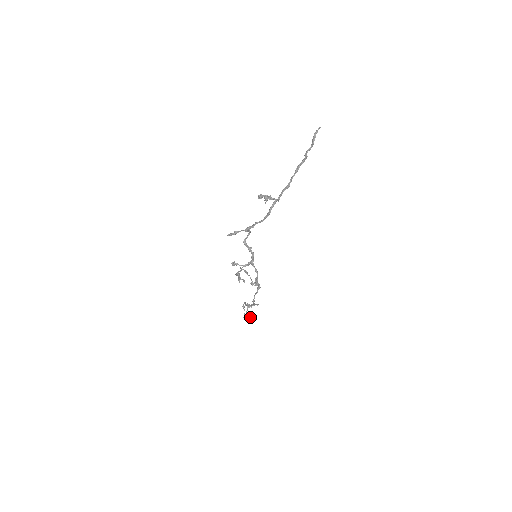
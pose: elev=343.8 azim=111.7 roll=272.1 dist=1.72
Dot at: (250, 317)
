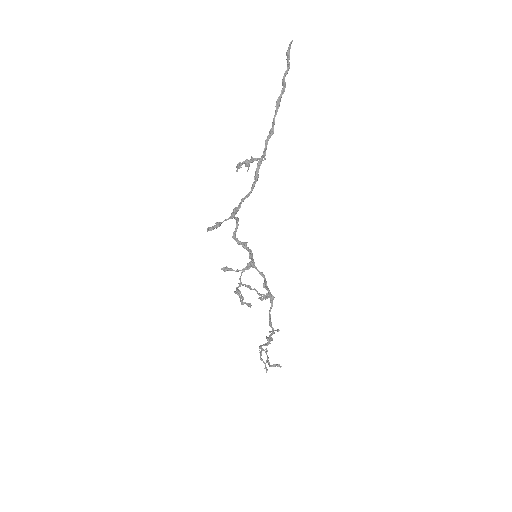
Dot at: (274, 365)
